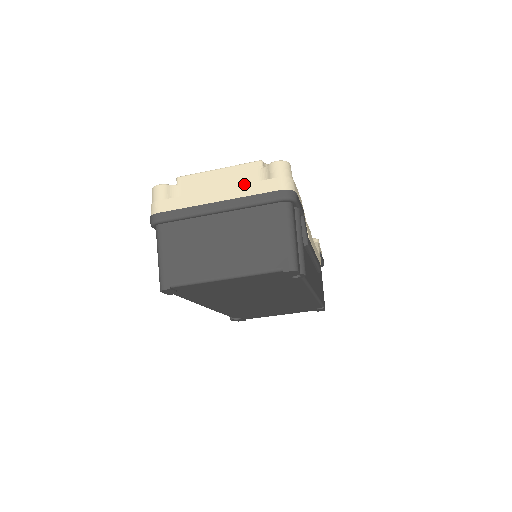
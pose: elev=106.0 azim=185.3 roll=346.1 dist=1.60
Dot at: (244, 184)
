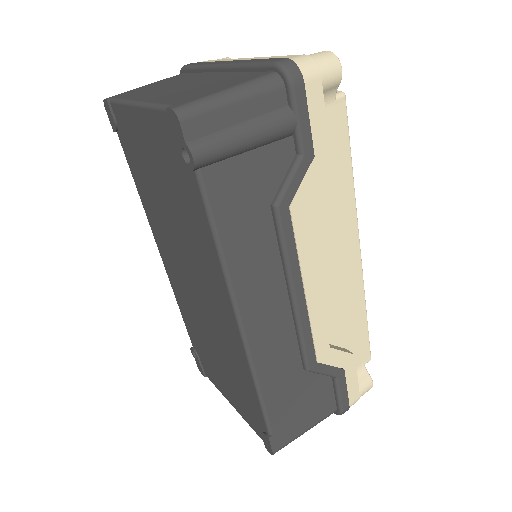
Dot at: (271, 56)
